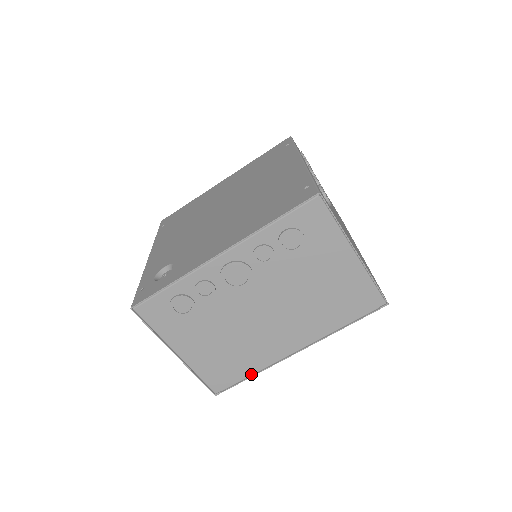
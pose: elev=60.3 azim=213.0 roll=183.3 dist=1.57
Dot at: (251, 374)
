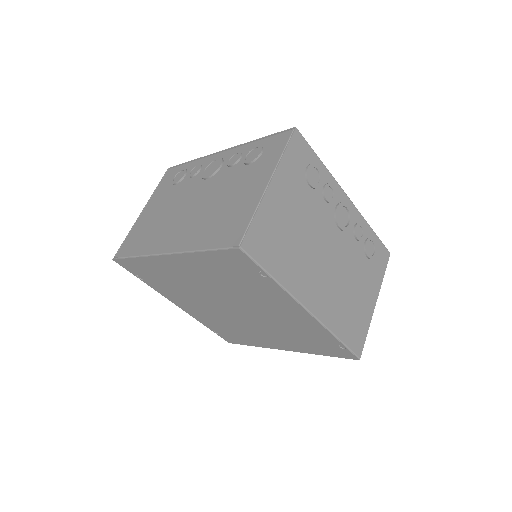
Dot at: (137, 255)
